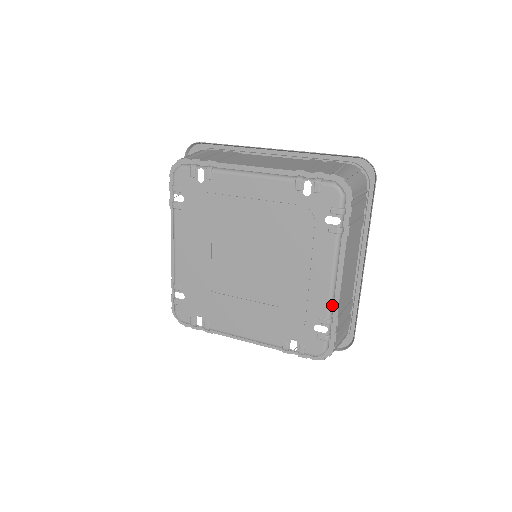
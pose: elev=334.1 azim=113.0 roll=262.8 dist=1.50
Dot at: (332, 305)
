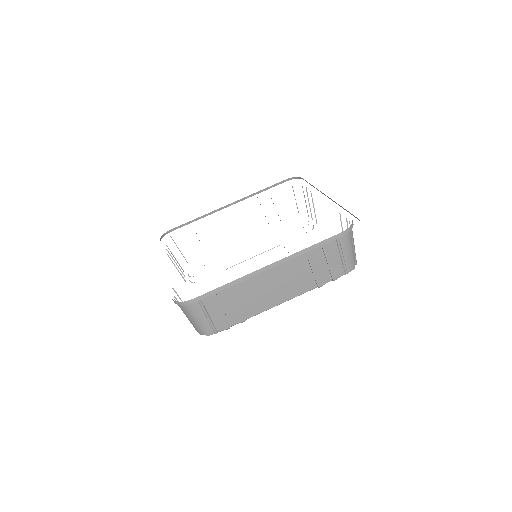
Dot at: occluded
